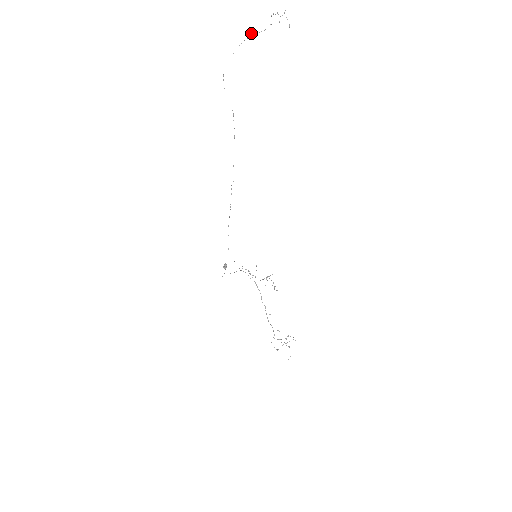
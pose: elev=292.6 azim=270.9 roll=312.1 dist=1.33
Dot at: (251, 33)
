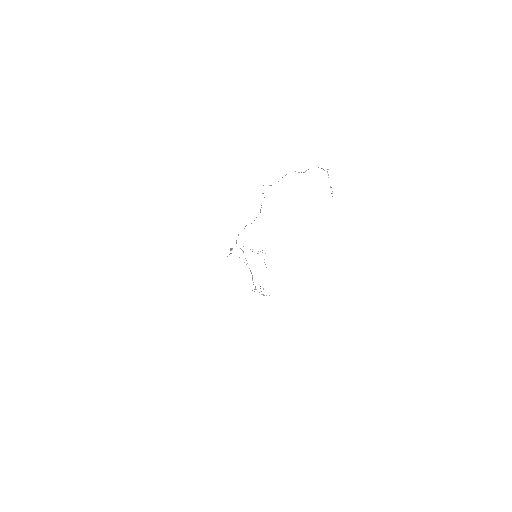
Dot at: occluded
